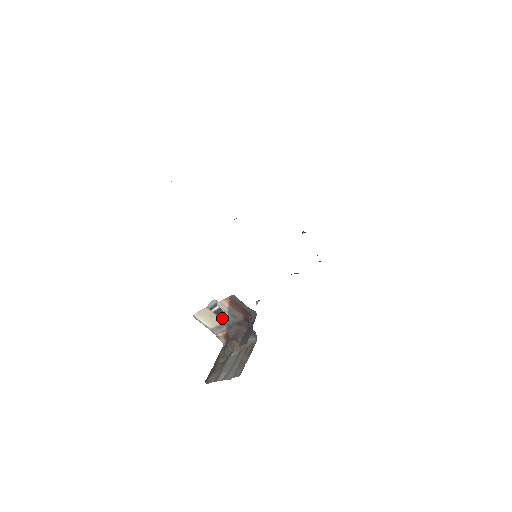
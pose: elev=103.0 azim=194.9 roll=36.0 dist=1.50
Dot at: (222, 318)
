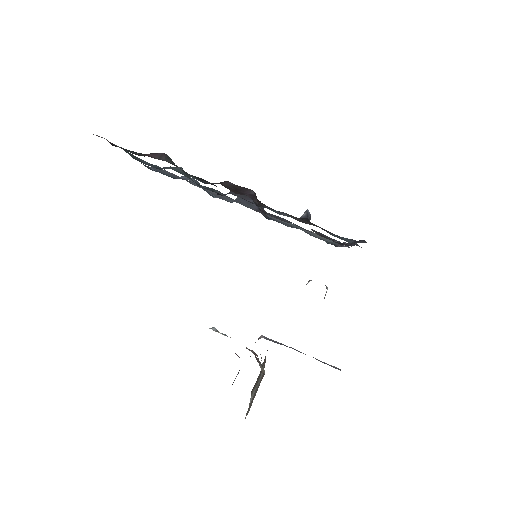
Dot at: occluded
